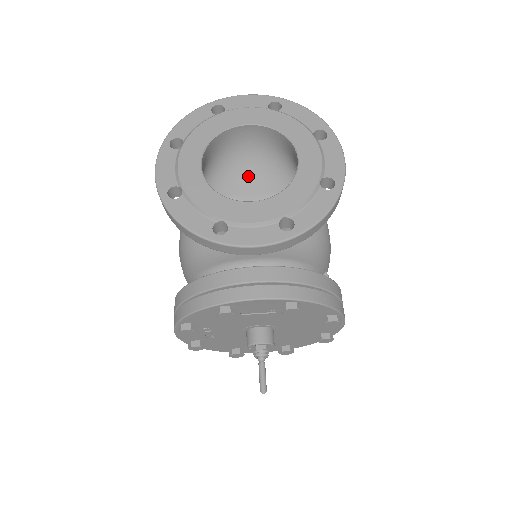
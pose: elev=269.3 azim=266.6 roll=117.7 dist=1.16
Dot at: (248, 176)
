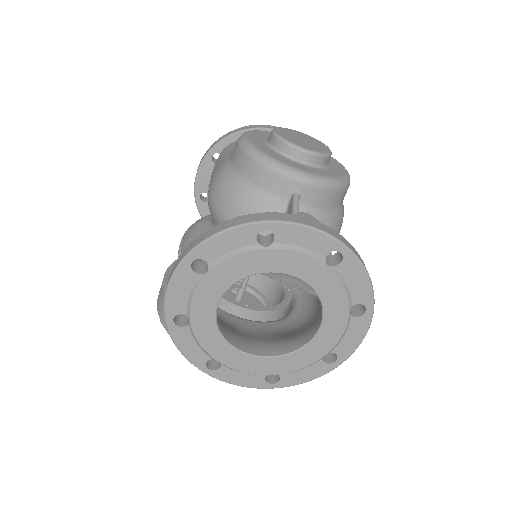
Dot at: occluded
